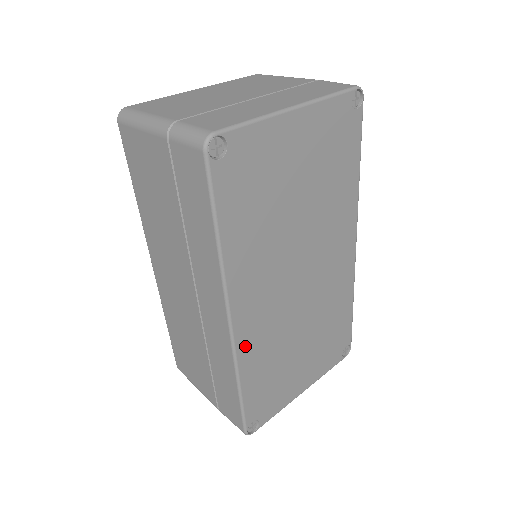
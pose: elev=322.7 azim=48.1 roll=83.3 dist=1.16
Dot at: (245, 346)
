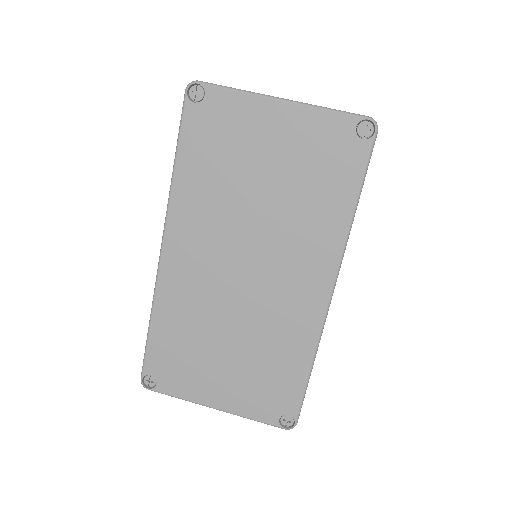
Dot at: (167, 286)
